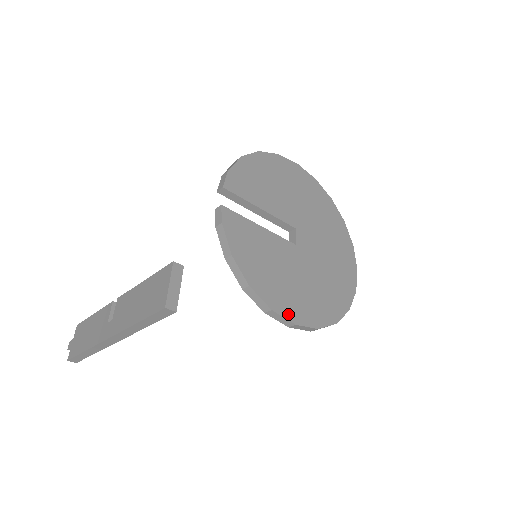
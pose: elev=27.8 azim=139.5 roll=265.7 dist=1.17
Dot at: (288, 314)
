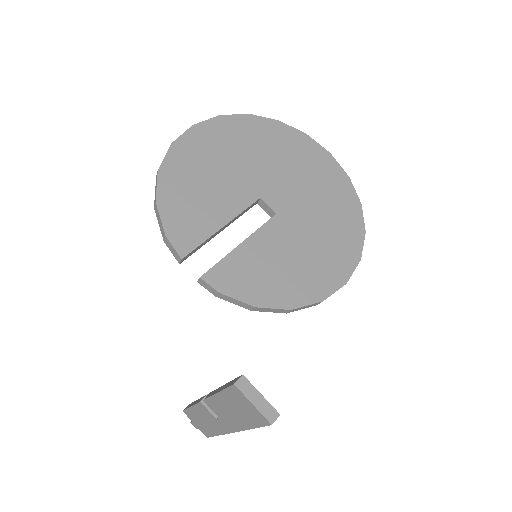
Dot at: (334, 285)
